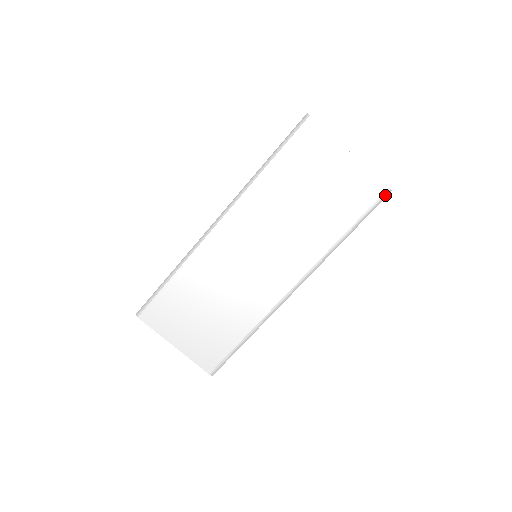
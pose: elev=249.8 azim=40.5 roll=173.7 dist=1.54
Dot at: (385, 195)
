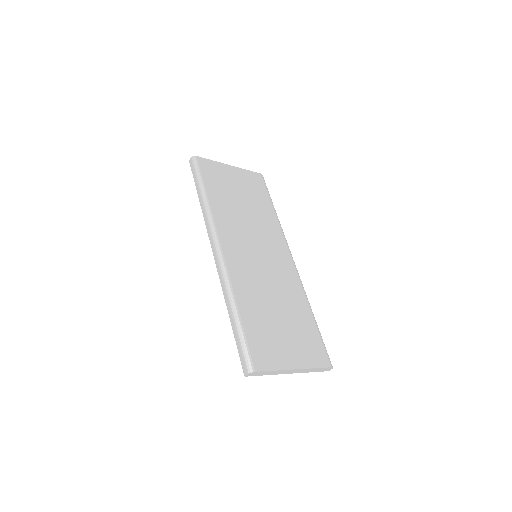
Dot at: (263, 178)
